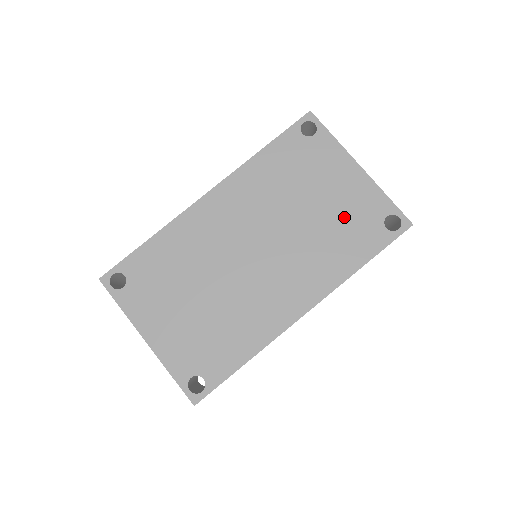
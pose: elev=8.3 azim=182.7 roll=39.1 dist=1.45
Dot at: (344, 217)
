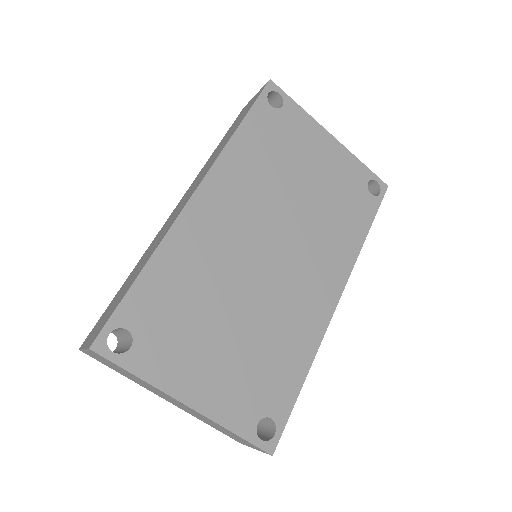
Dot at: (337, 190)
